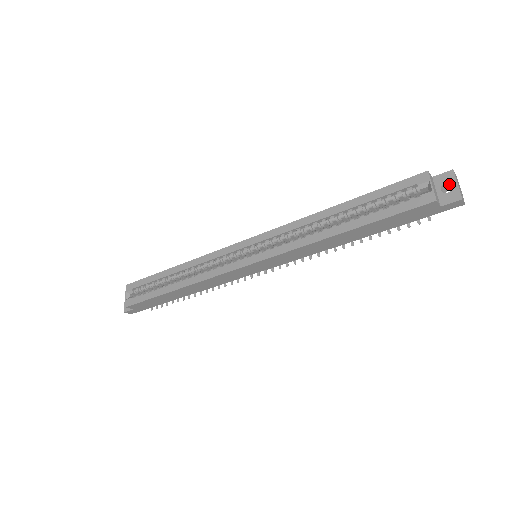
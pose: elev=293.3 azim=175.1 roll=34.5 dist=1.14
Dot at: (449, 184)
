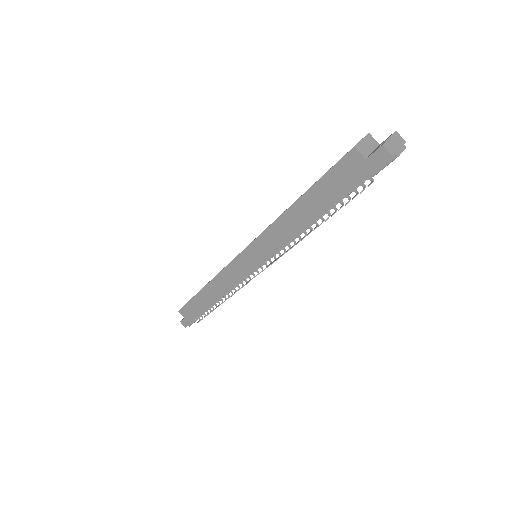
Dot at: occluded
